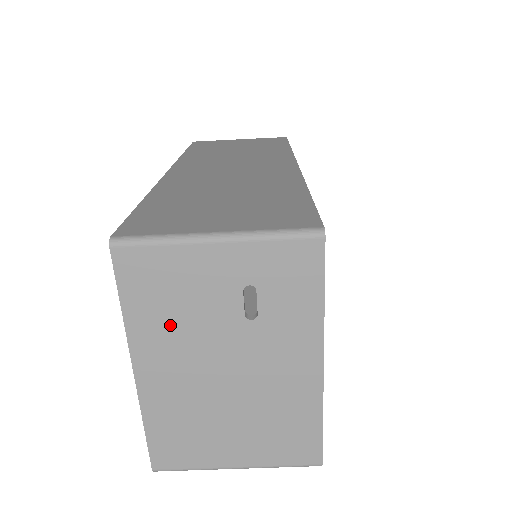
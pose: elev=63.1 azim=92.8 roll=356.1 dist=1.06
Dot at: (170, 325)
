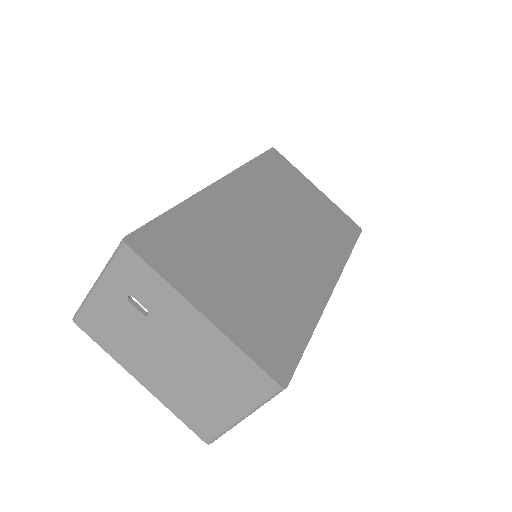
Dot at: (126, 345)
